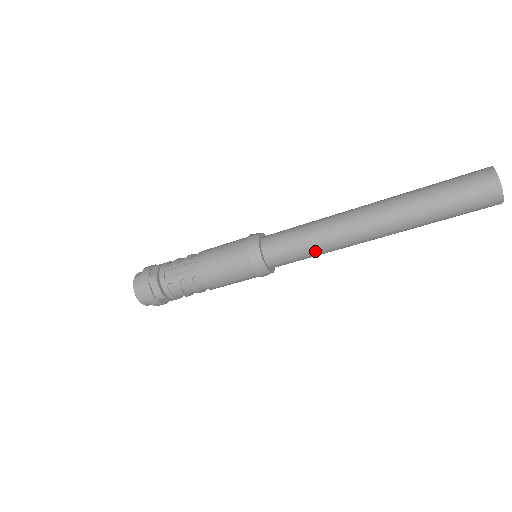
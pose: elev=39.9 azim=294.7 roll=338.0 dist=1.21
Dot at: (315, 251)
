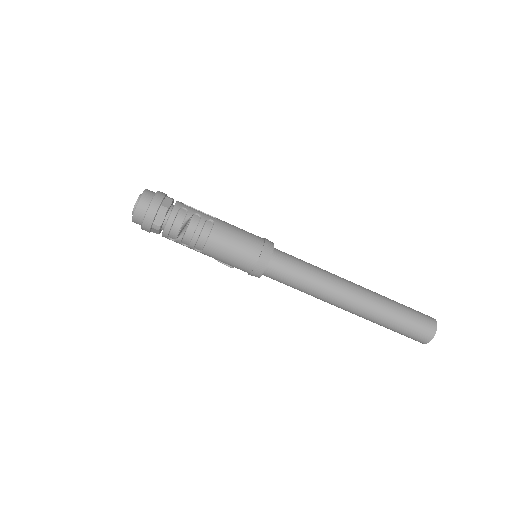
Dot at: (310, 276)
